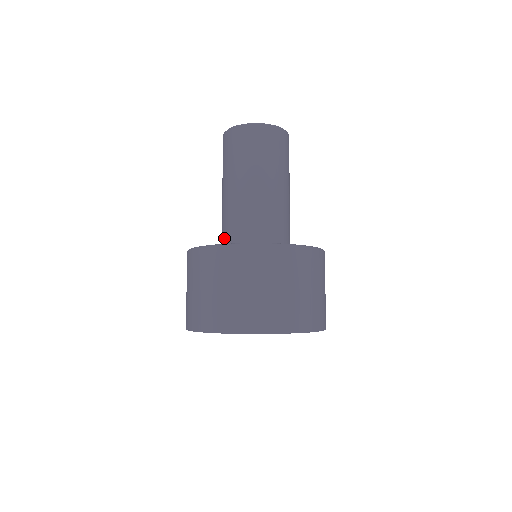
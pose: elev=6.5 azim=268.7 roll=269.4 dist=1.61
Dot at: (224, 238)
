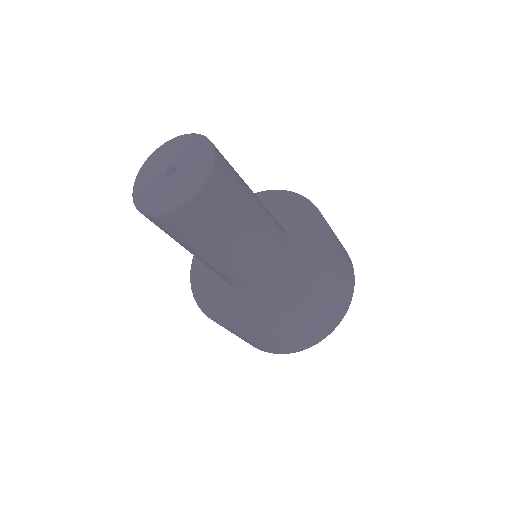
Dot at: occluded
